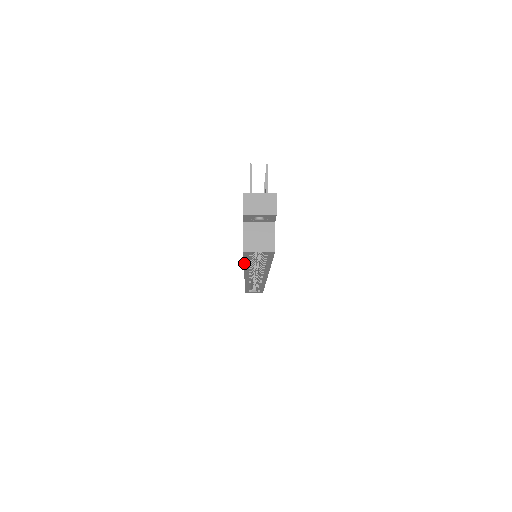
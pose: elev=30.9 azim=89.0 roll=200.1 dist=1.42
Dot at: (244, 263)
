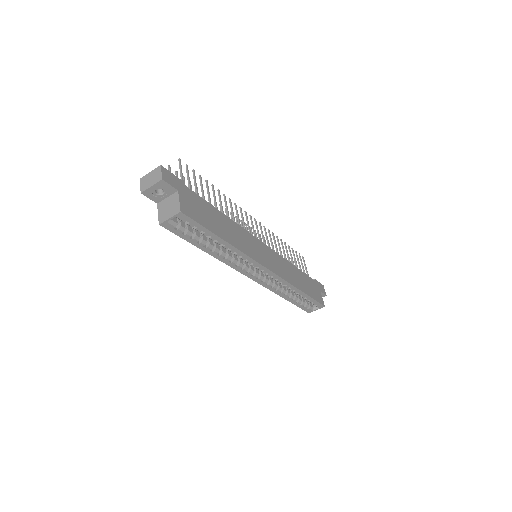
Dot at: (198, 247)
